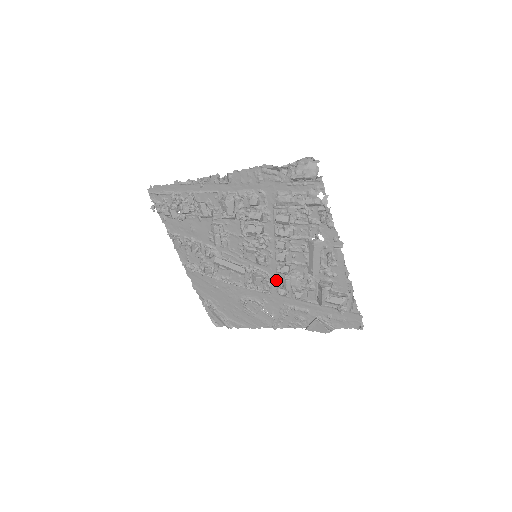
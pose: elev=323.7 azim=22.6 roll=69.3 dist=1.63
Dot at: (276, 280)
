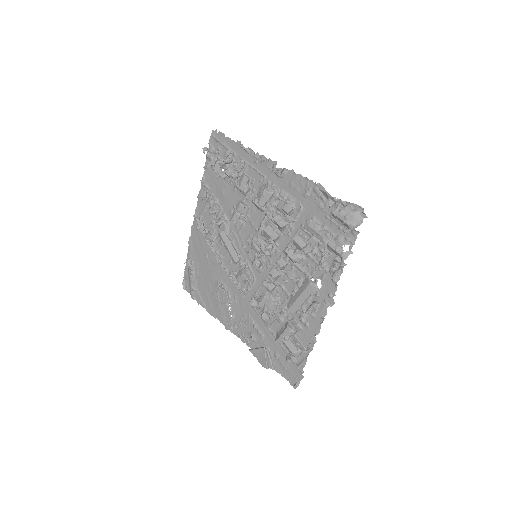
Dot at: (257, 289)
